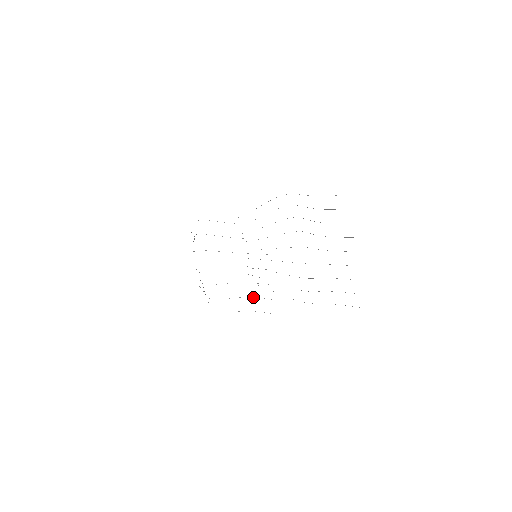
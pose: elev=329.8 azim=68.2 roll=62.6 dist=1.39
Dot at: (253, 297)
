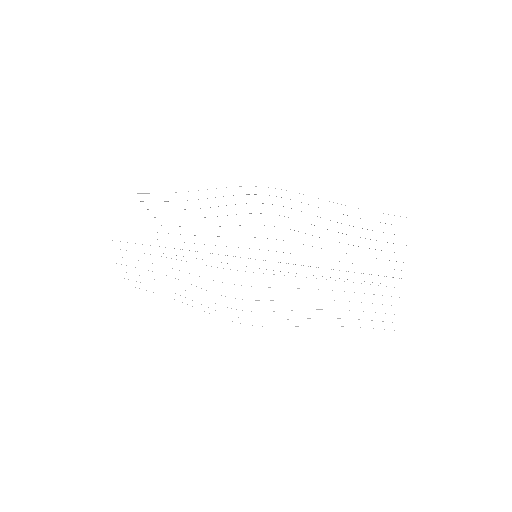
Dot at: occluded
